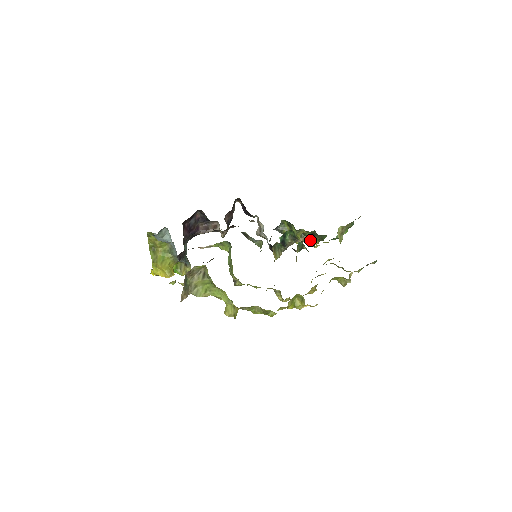
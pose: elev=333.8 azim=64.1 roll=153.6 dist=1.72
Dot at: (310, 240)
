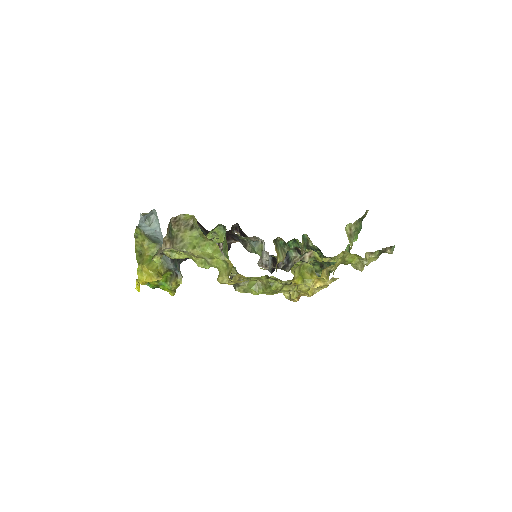
Dot at: (317, 256)
